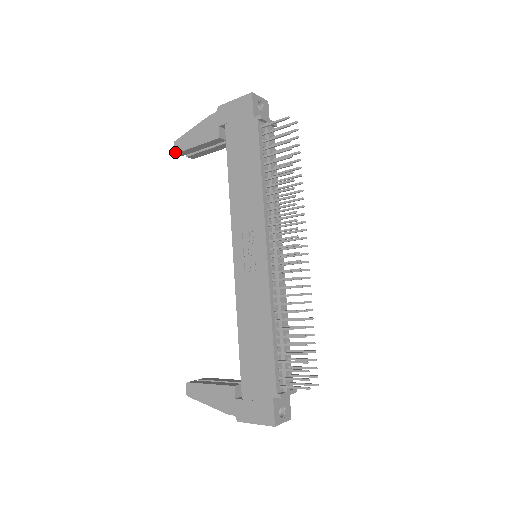
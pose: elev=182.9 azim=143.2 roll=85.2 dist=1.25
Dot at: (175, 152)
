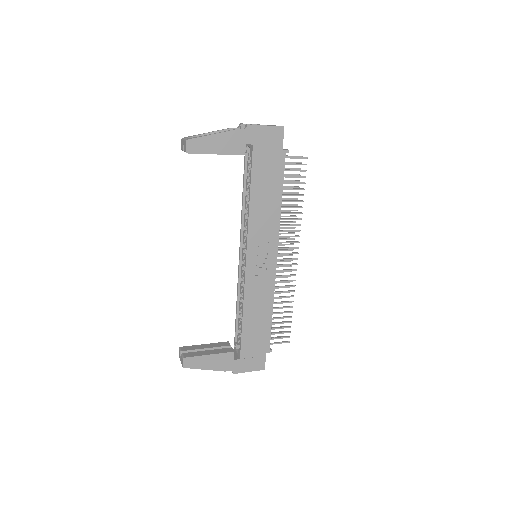
Dot at: (187, 152)
